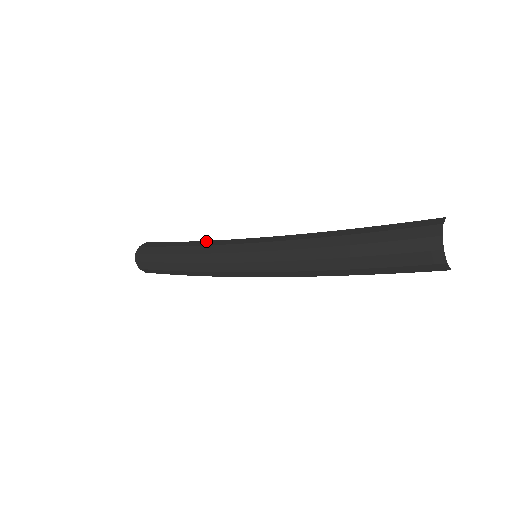
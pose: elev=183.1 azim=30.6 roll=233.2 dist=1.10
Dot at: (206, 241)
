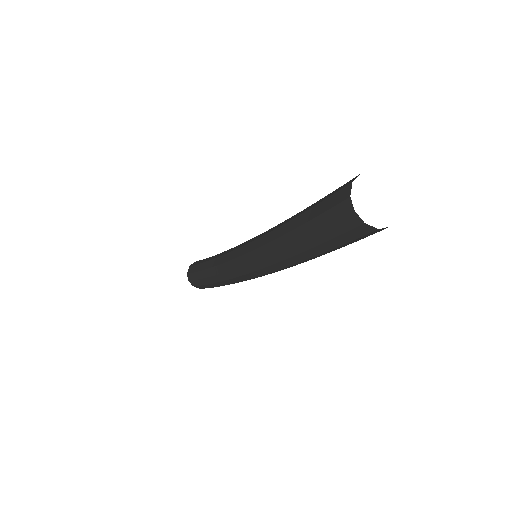
Dot at: (218, 258)
